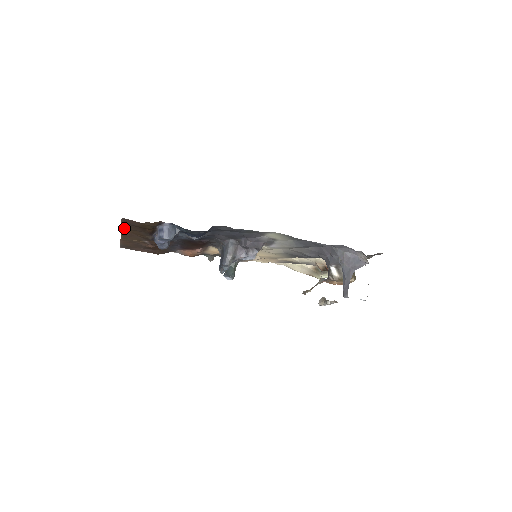
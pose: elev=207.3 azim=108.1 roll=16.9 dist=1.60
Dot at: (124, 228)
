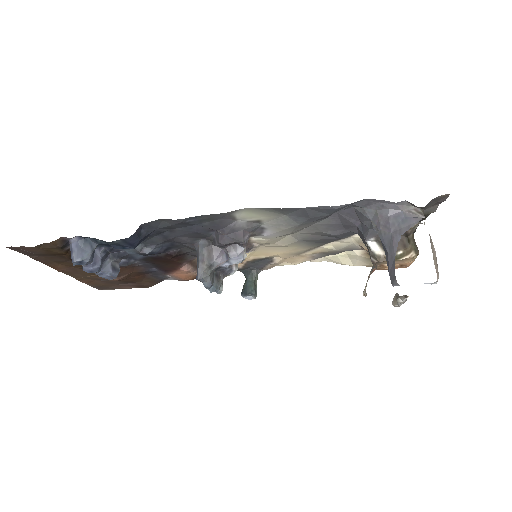
Dot at: (47, 262)
